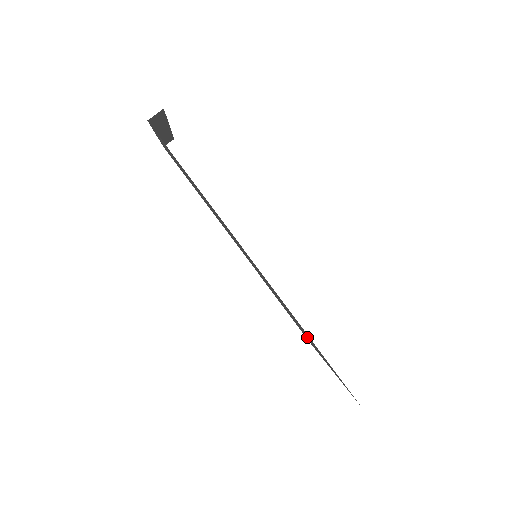
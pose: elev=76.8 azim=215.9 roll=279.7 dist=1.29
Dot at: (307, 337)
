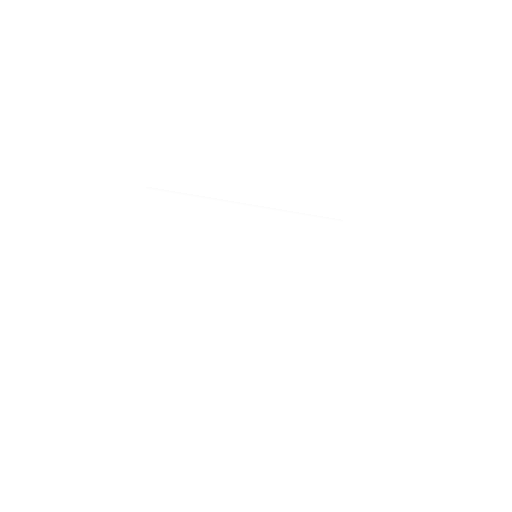
Dot at: occluded
